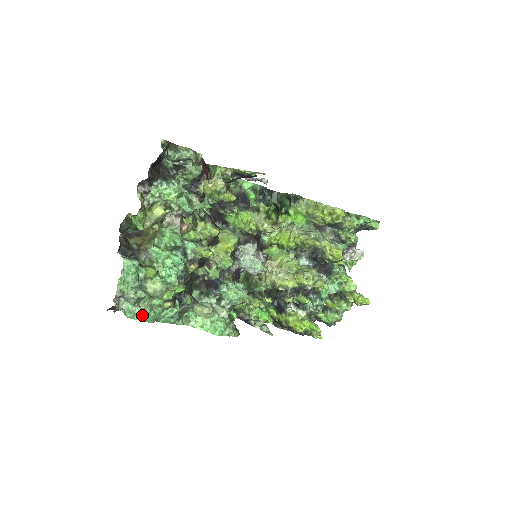
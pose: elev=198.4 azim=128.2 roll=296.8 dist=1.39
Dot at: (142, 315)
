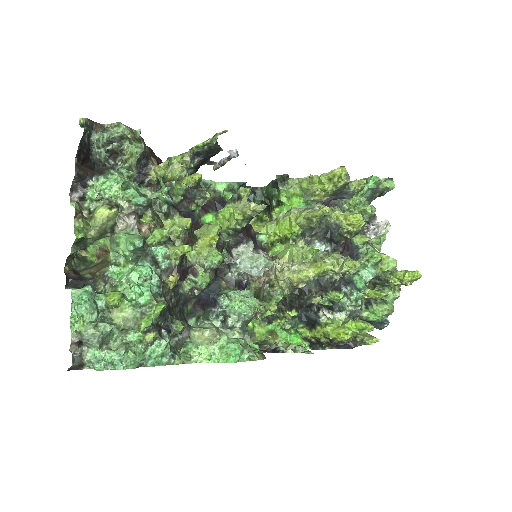
Dot at: (116, 359)
